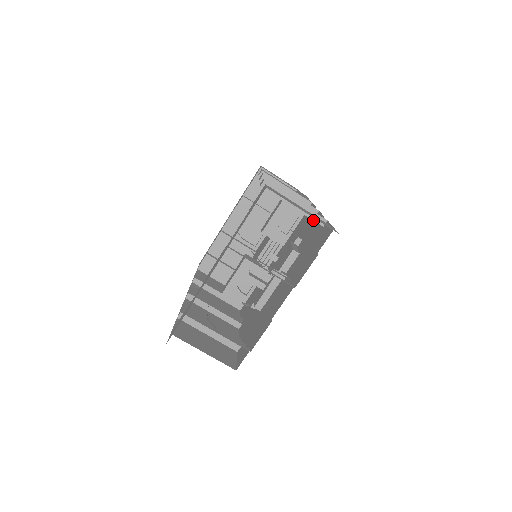
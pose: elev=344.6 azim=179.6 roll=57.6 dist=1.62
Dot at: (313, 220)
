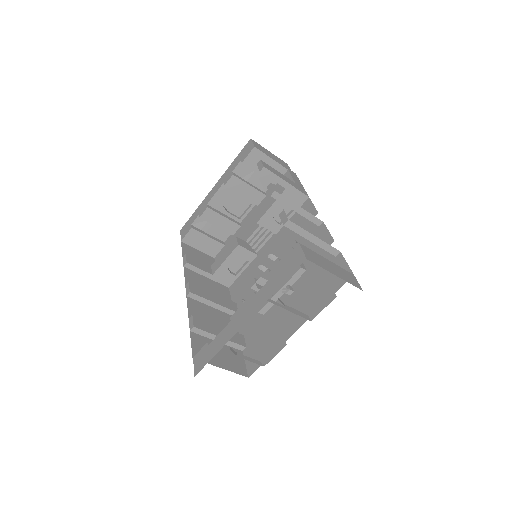
Dot at: occluded
